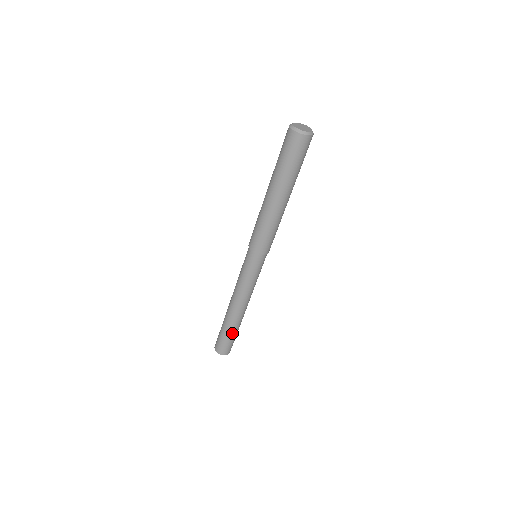
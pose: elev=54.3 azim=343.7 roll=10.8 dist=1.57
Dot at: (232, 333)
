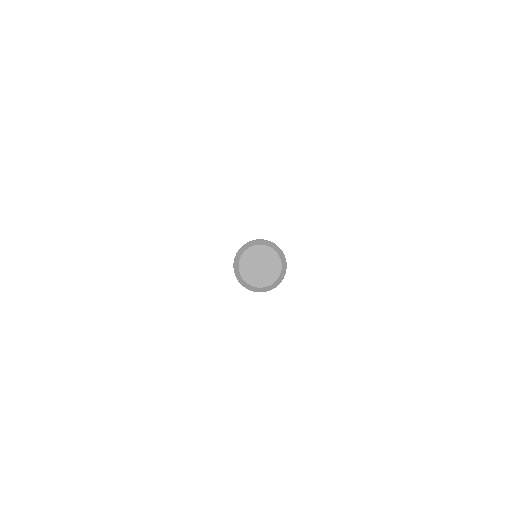
Dot at: occluded
